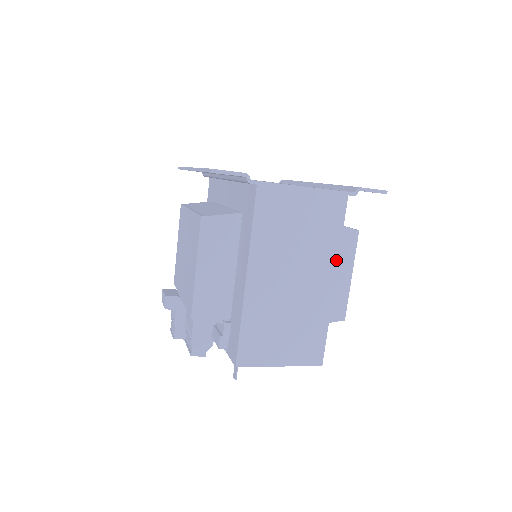
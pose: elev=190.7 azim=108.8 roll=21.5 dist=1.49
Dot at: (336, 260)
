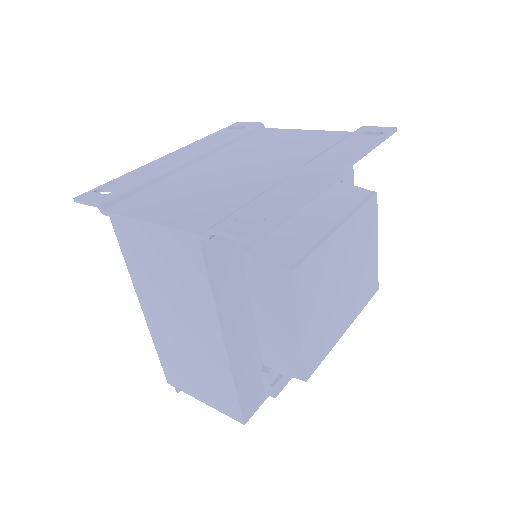
Dot at: (216, 318)
